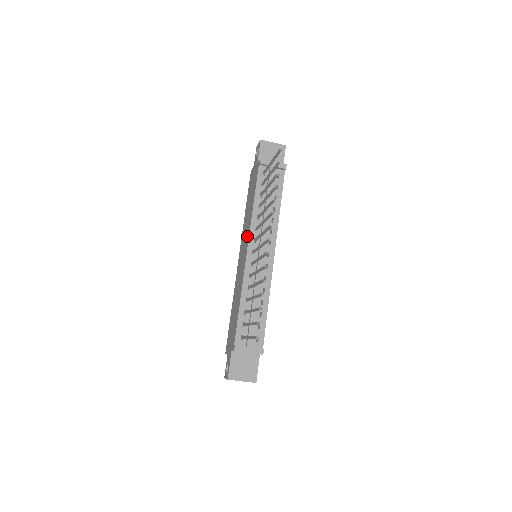
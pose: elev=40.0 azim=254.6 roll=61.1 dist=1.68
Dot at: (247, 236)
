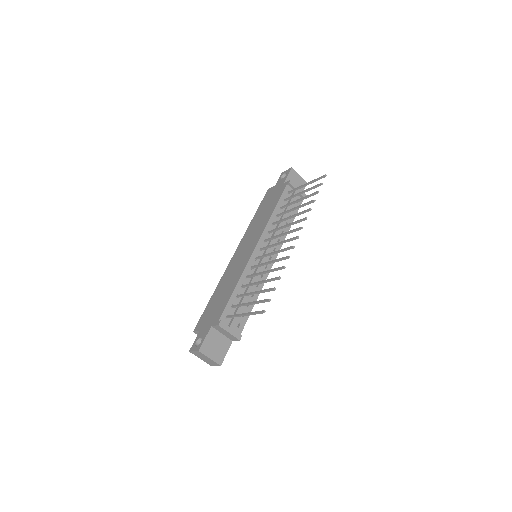
Dot at: (257, 235)
